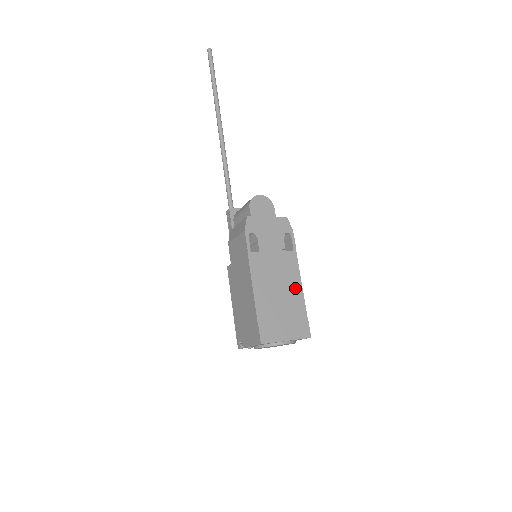
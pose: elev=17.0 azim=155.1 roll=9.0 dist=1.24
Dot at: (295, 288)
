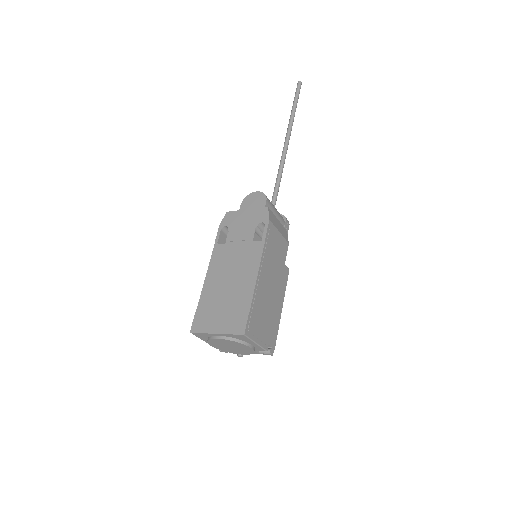
Dot at: (248, 279)
